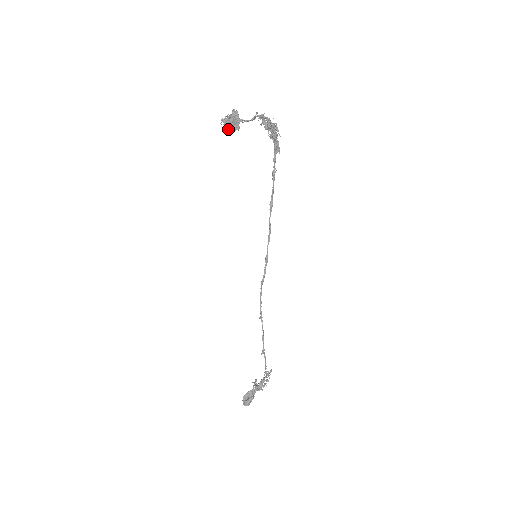
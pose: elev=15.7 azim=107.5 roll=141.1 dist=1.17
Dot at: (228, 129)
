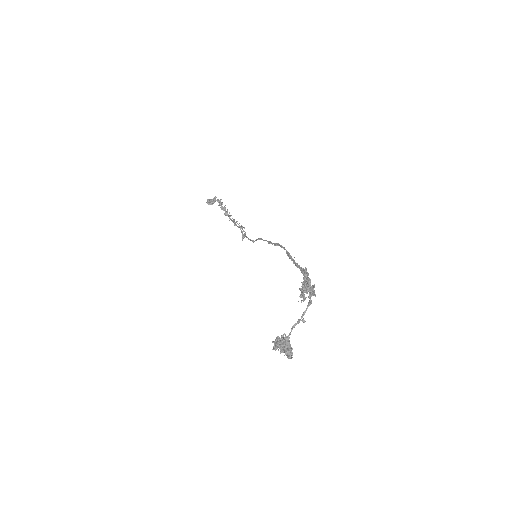
Dot at: (278, 347)
